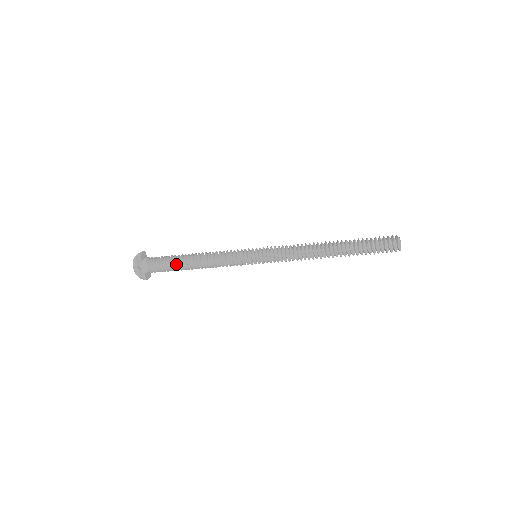
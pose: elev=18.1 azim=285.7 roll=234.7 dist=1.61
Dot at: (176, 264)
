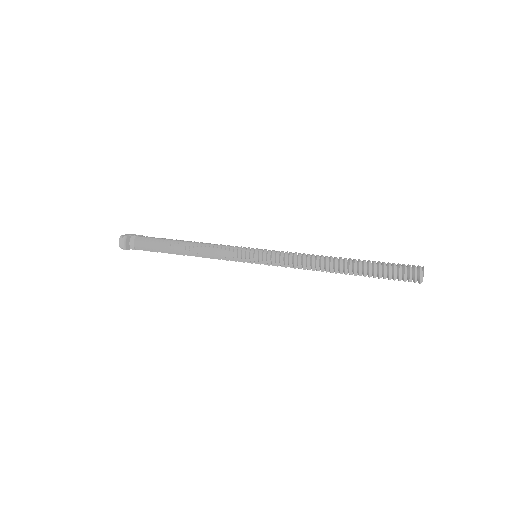
Dot at: (169, 252)
